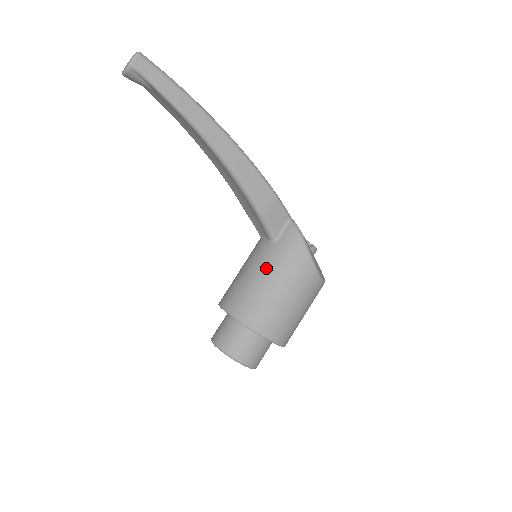
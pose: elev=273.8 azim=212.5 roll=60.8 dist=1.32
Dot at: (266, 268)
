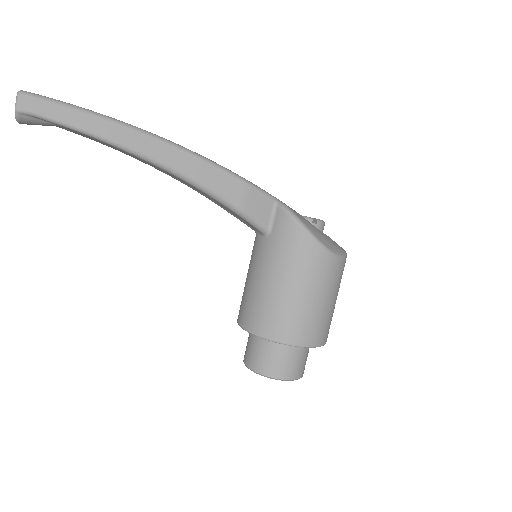
Dot at: (268, 268)
